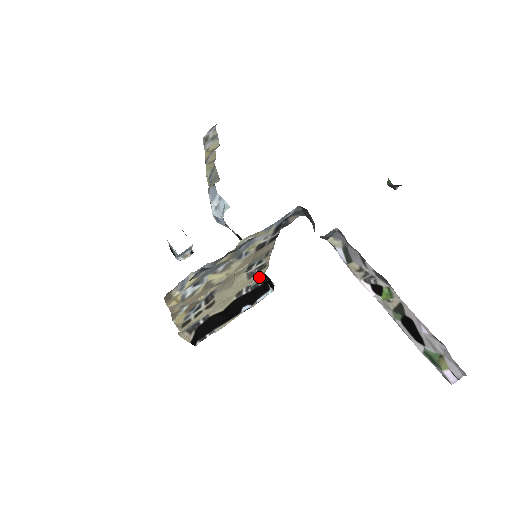
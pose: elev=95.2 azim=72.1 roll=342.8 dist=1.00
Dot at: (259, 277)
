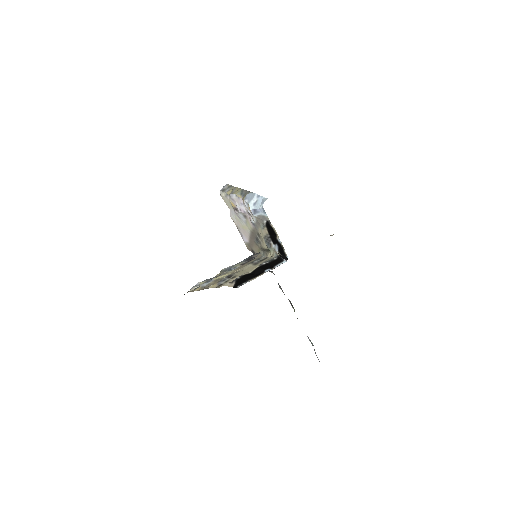
Dot at: (269, 259)
